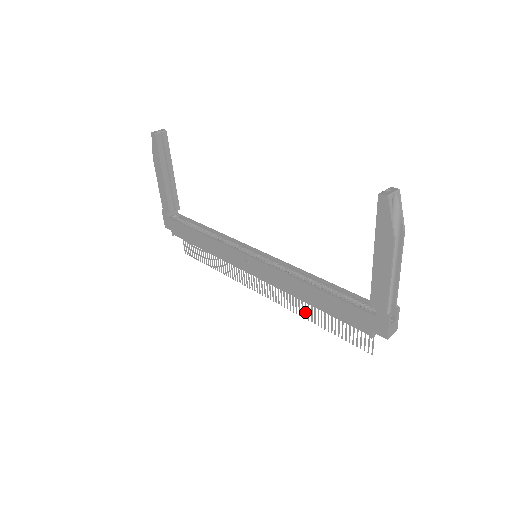
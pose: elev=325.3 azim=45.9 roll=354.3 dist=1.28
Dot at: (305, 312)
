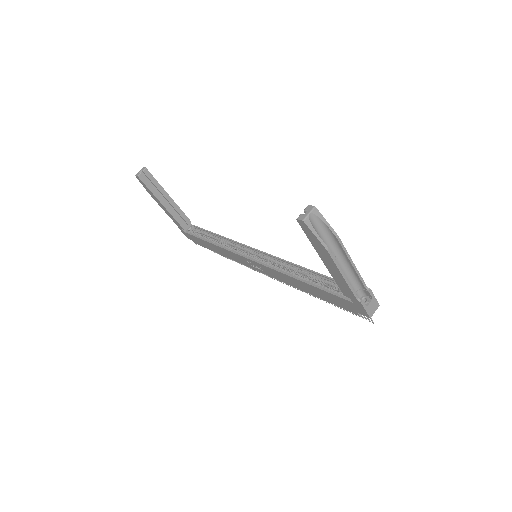
Dot at: occluded
